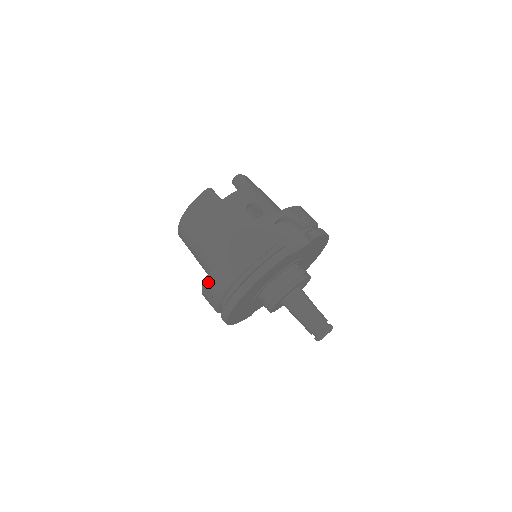
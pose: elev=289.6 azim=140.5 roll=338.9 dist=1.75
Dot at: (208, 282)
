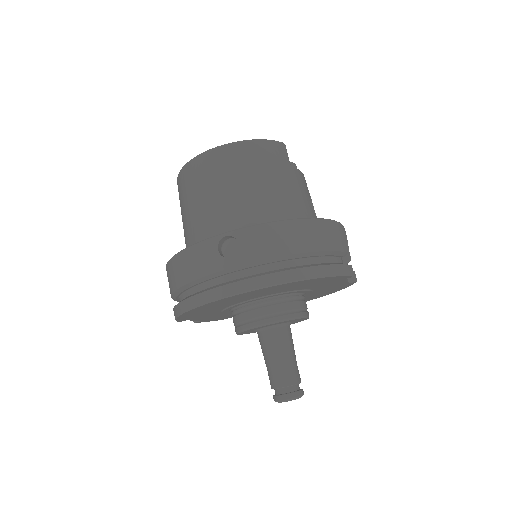
Dot at: (243, 235)
